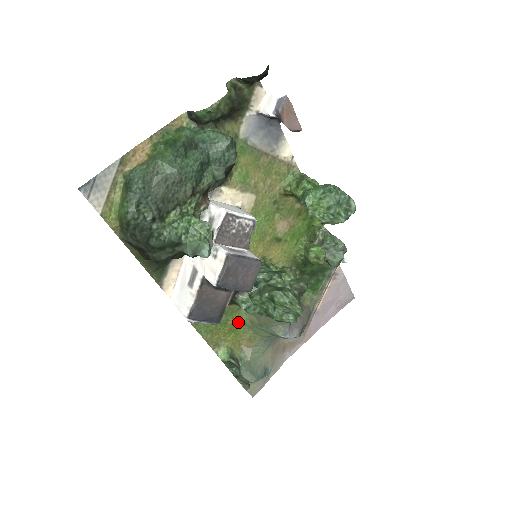
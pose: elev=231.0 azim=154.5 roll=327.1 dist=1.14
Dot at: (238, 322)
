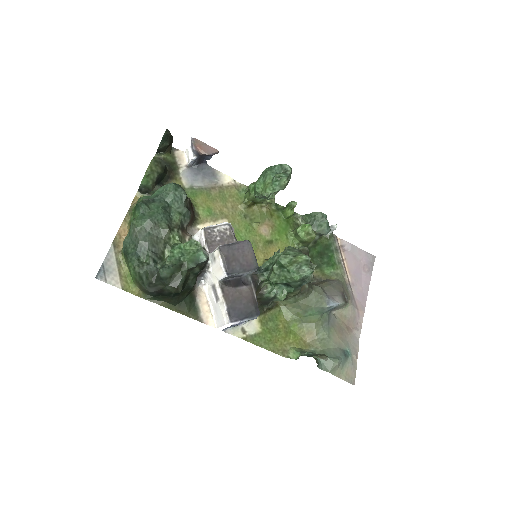
Dot at: (288, 323)
